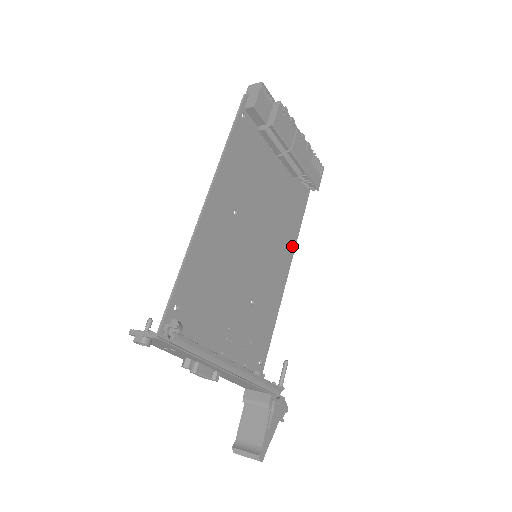
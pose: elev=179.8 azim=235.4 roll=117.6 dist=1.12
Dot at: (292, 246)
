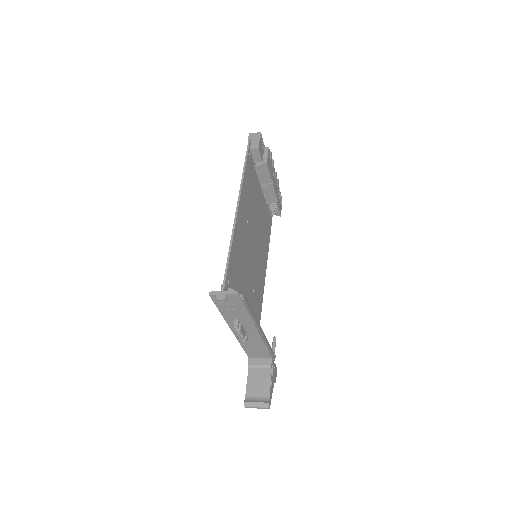
Dot at: (267, 255)
